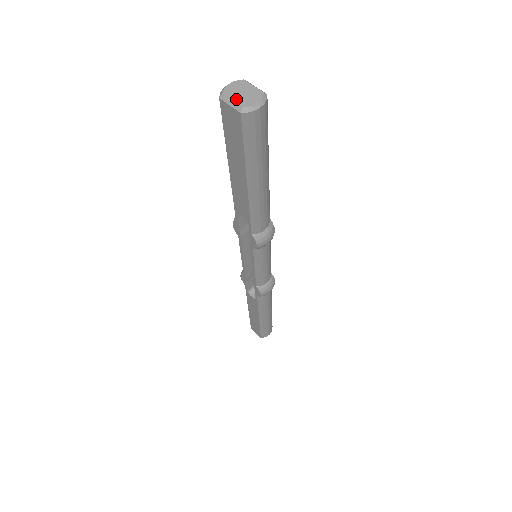
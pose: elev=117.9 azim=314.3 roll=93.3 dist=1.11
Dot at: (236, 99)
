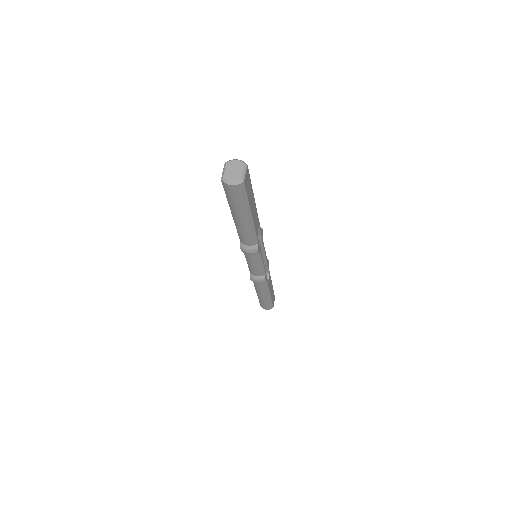
Dot at: (227, 171)
